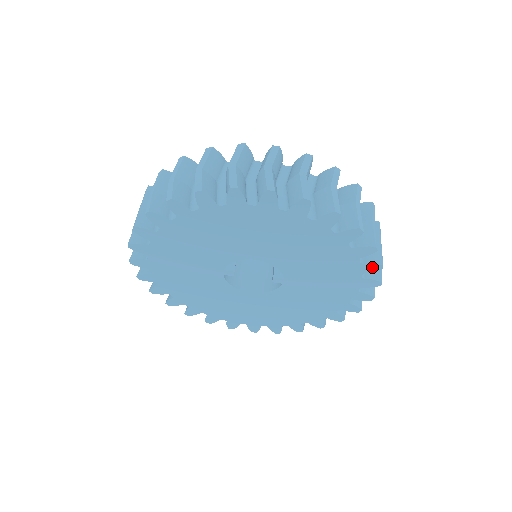
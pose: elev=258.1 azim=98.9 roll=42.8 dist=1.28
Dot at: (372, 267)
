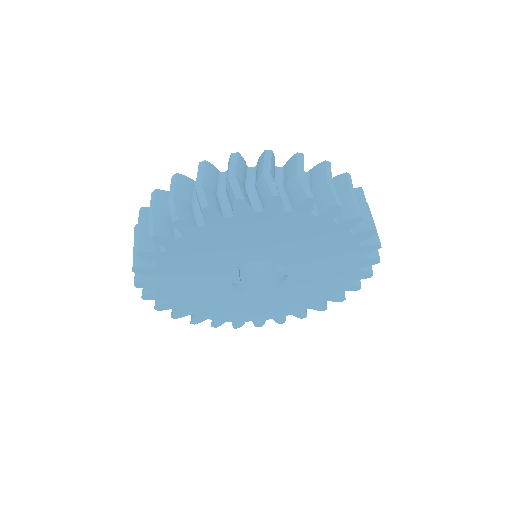
Dot at: (365, 234)
